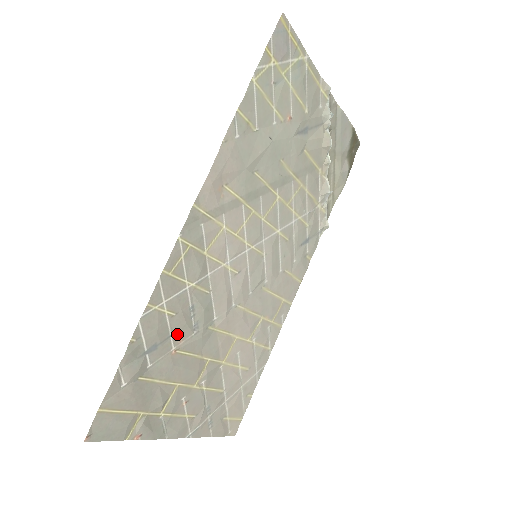
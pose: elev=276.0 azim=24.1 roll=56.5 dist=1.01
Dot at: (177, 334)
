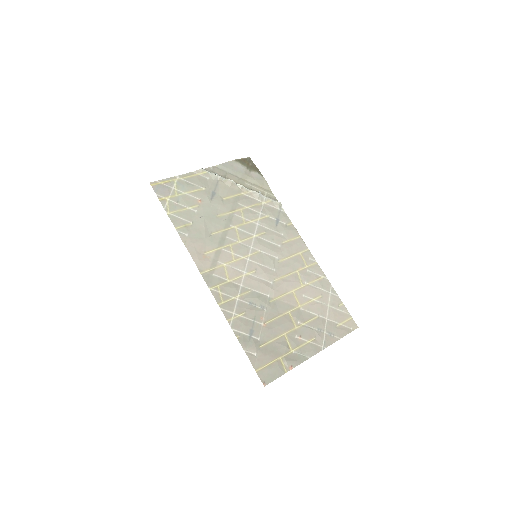
Dot at: (257, 318)
